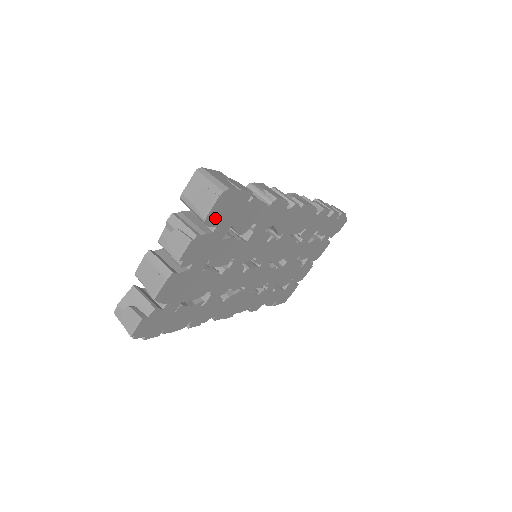
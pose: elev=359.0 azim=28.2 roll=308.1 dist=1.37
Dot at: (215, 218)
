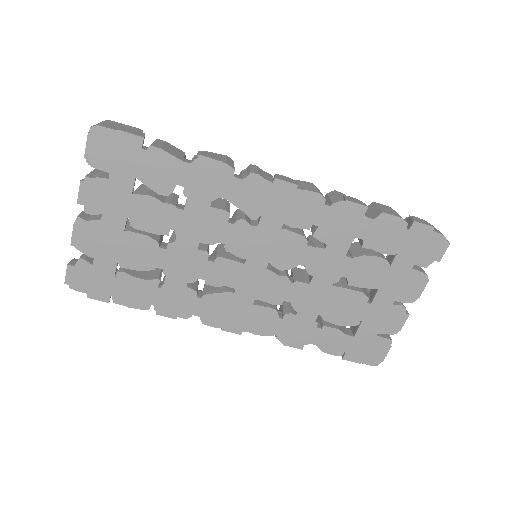
Dot at: (100, 160)
